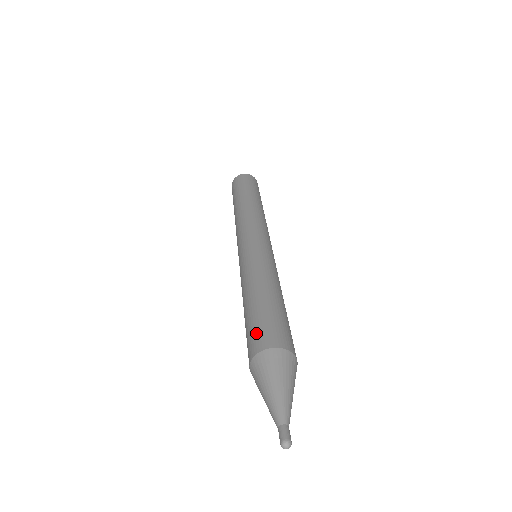
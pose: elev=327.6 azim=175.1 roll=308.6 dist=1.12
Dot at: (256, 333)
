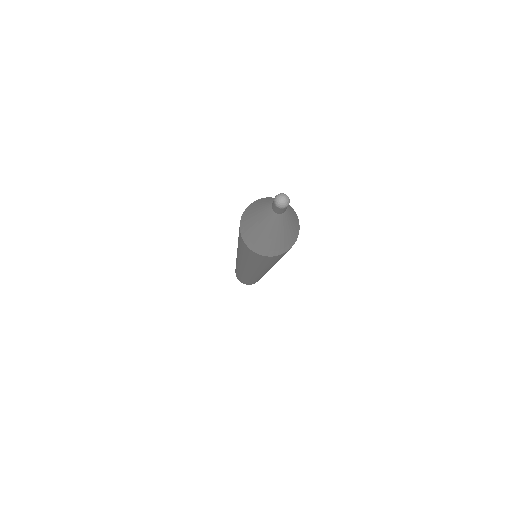
Dot at: occluded
